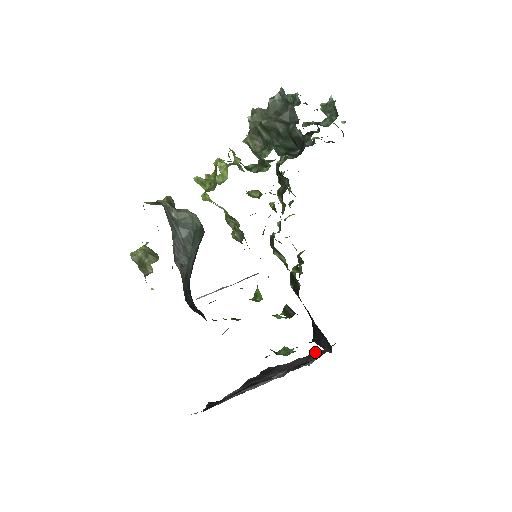
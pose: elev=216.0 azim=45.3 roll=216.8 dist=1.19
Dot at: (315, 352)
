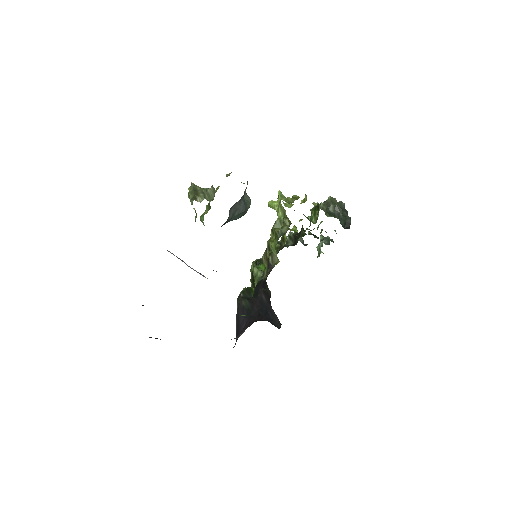
Dot at: occluded
